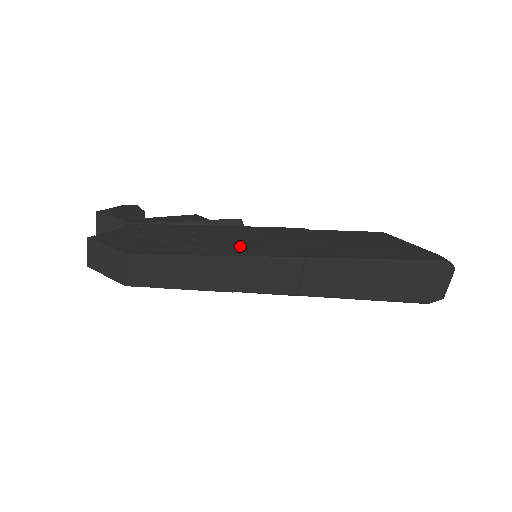
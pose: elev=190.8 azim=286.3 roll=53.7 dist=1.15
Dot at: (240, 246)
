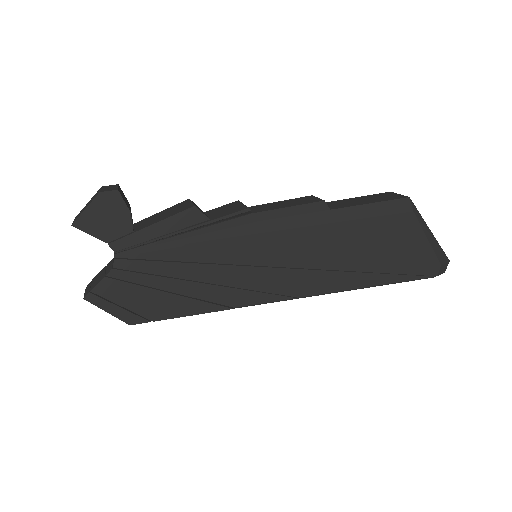
Dot at: (238, 287)
